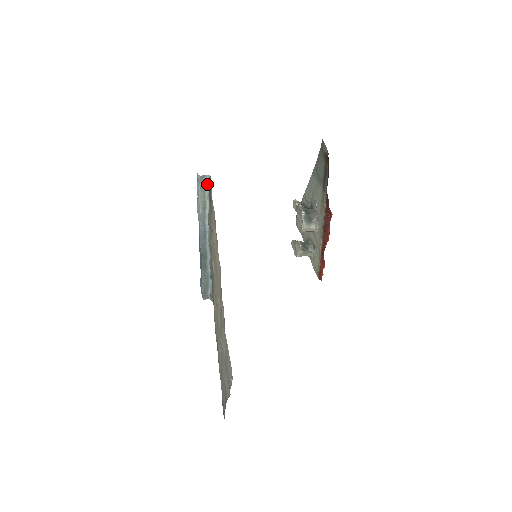
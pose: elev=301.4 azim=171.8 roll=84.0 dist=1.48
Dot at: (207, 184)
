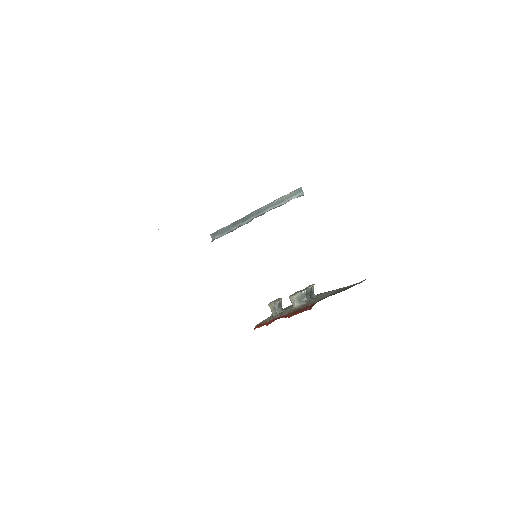
Dot at: (297, 196)
